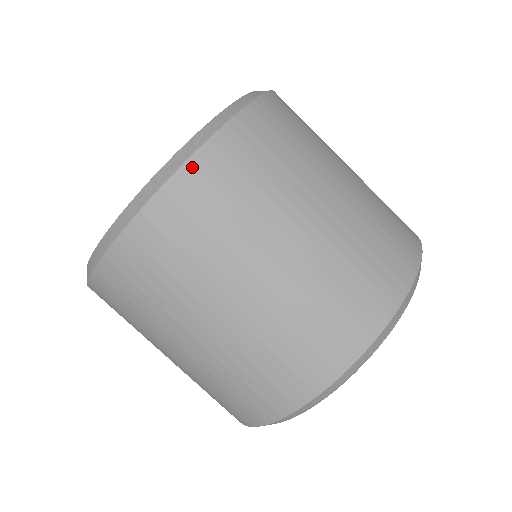
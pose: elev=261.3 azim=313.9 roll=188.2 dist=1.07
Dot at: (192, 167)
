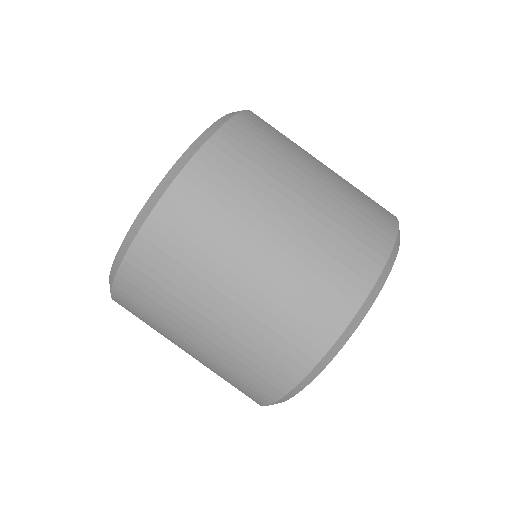
Dot at: (211, 146)
